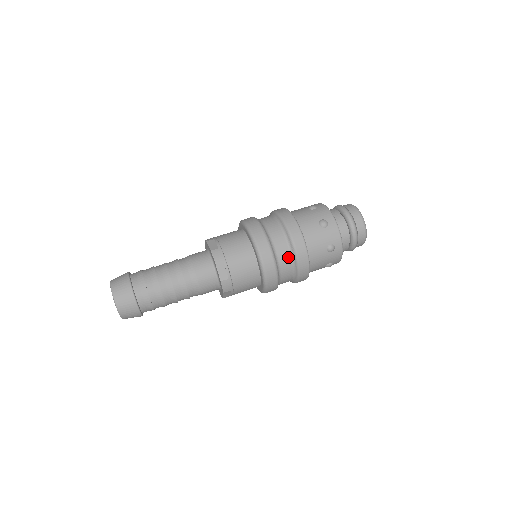
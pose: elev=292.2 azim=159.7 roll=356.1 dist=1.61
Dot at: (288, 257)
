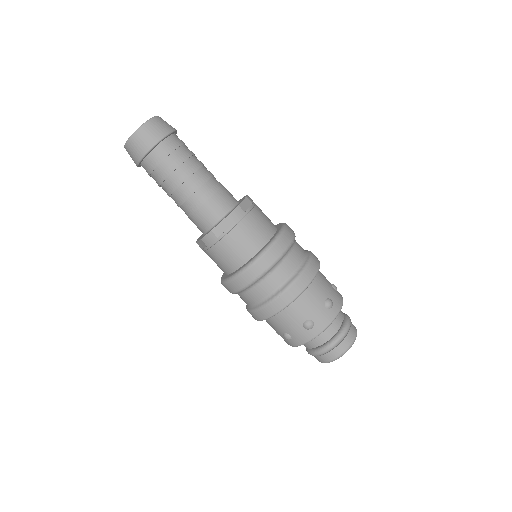
Dot at: (299, 260)
